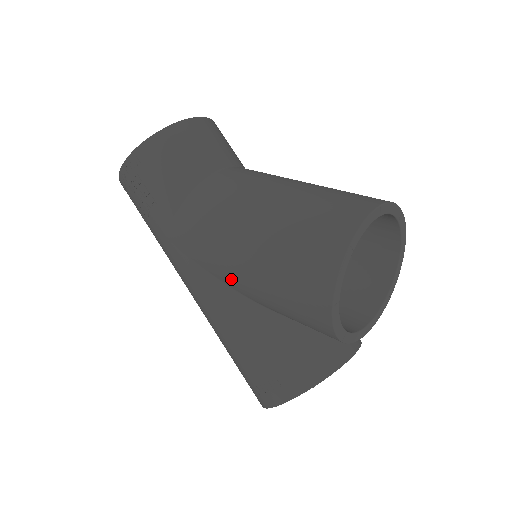
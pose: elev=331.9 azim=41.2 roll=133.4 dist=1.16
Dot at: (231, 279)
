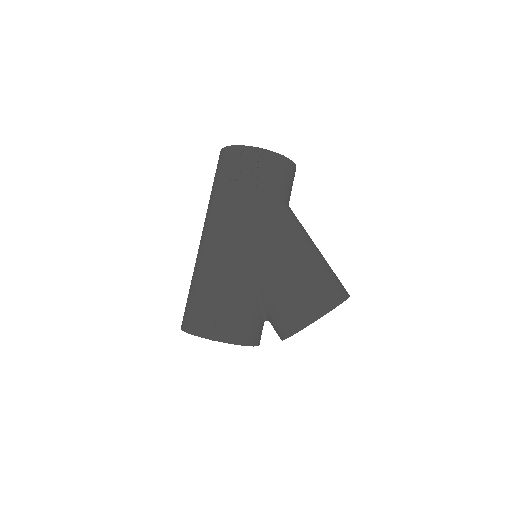
Dot at: (264, 262)
